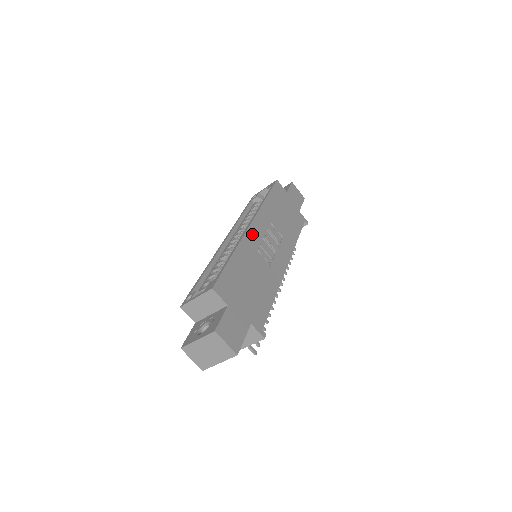
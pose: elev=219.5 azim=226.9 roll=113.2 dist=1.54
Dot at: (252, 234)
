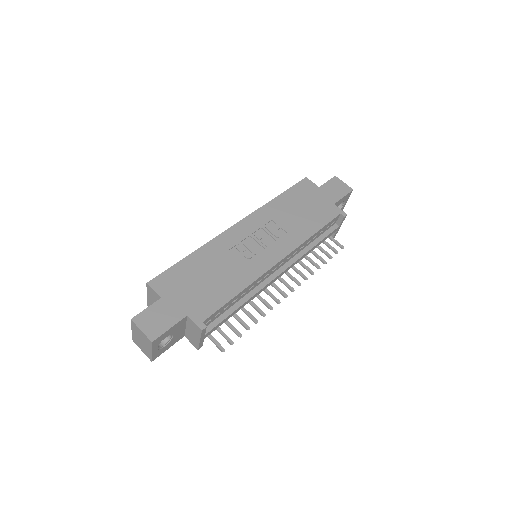
Dot at: (233, 233)
